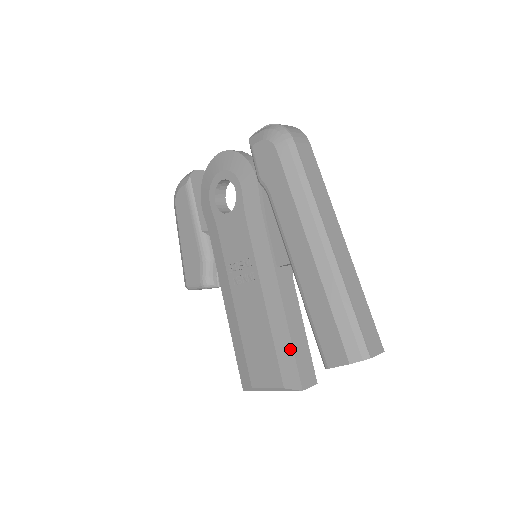
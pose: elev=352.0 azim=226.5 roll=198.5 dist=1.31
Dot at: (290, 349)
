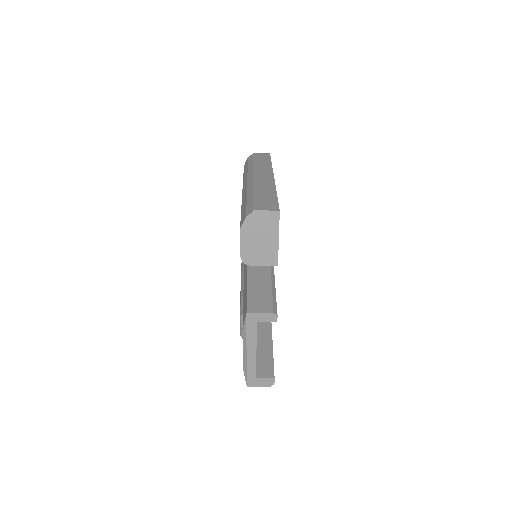
Dot at: (246, 287)
